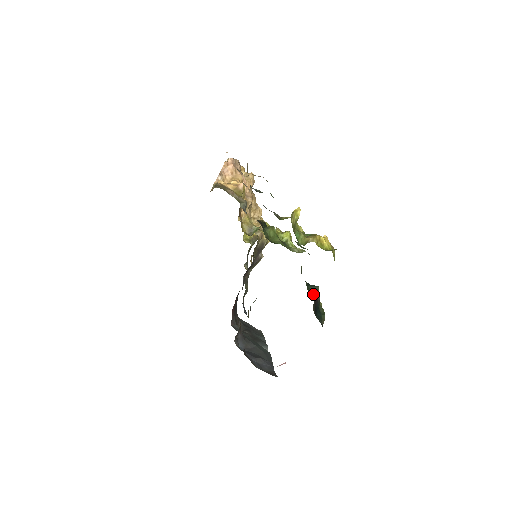
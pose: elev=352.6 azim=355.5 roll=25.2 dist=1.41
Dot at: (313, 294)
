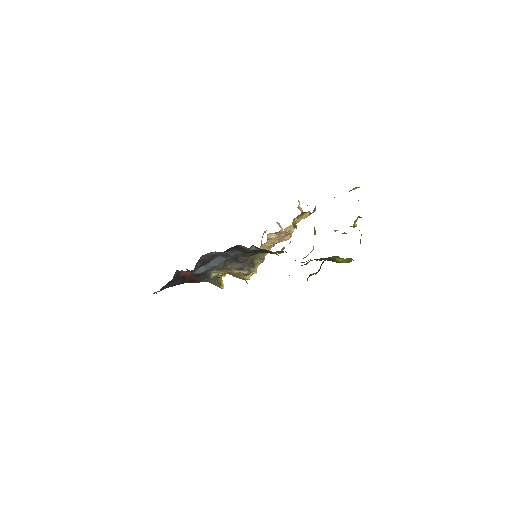
Dot at: occluded
